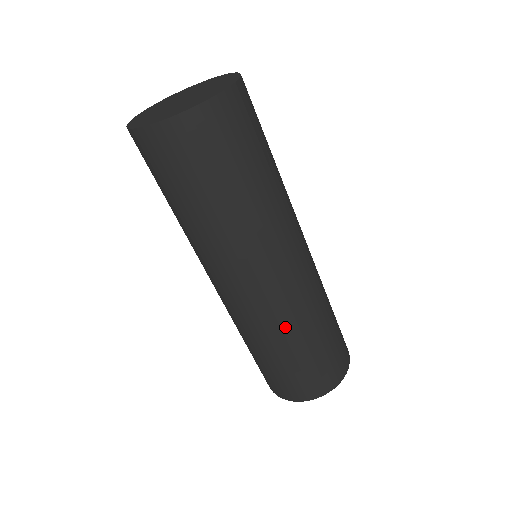
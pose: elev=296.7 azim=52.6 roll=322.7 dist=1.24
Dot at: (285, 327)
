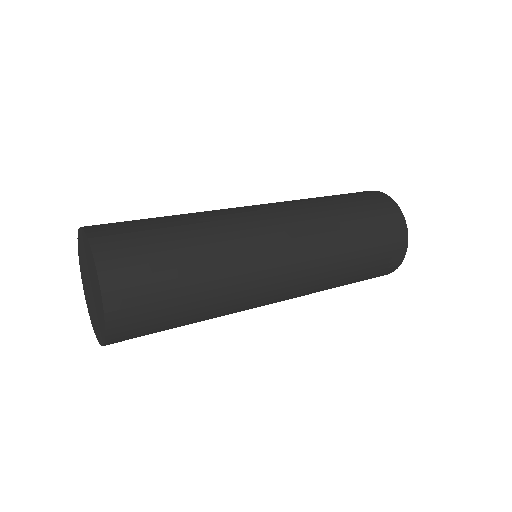
Dot at: (329, 274)
